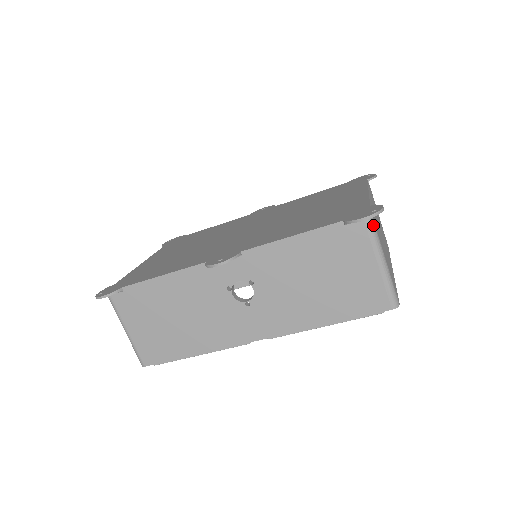
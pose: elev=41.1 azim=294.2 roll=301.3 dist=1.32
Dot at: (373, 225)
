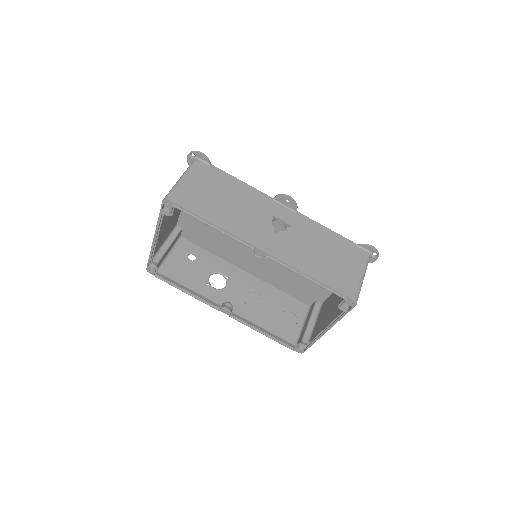
Dot at: occluded
